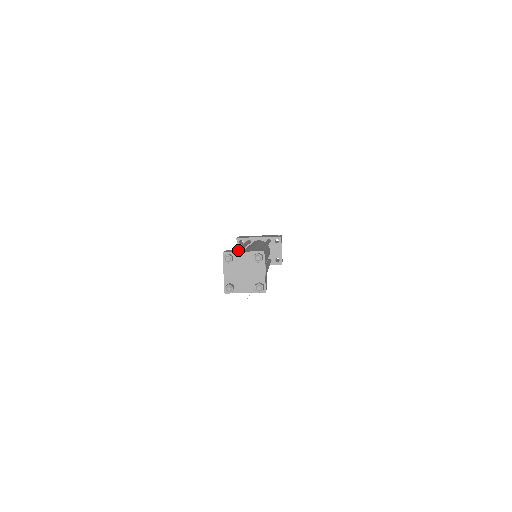
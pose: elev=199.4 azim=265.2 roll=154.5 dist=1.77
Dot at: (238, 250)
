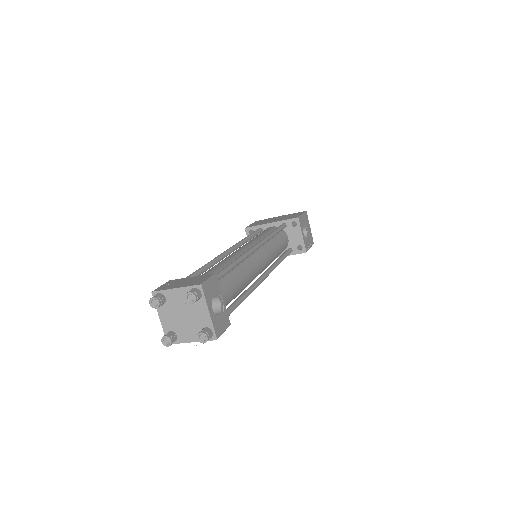
Dot at: (177, 282)
